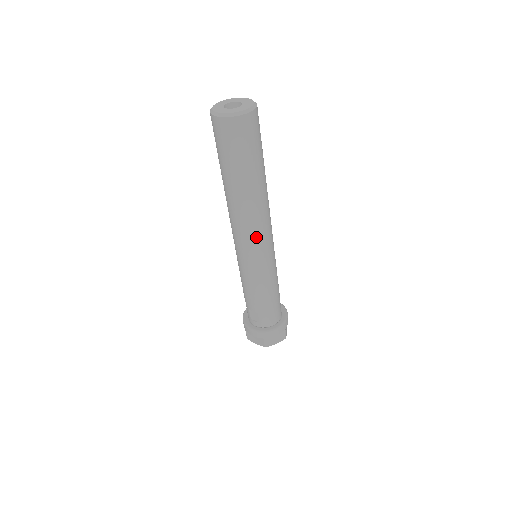
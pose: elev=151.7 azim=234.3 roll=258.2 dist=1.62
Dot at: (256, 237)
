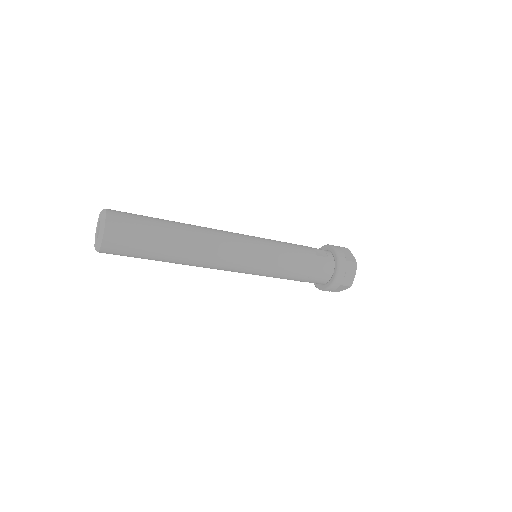
Dot at: occluded
